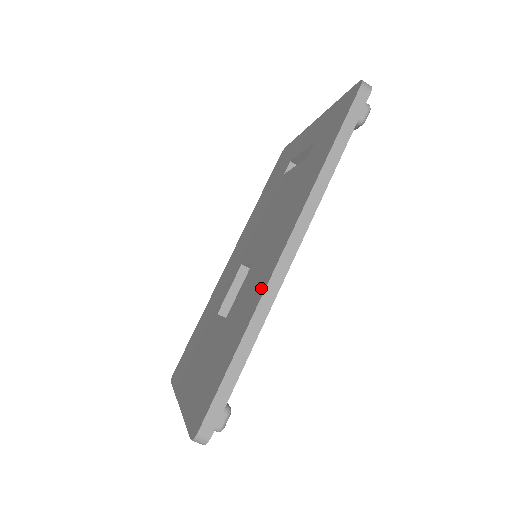
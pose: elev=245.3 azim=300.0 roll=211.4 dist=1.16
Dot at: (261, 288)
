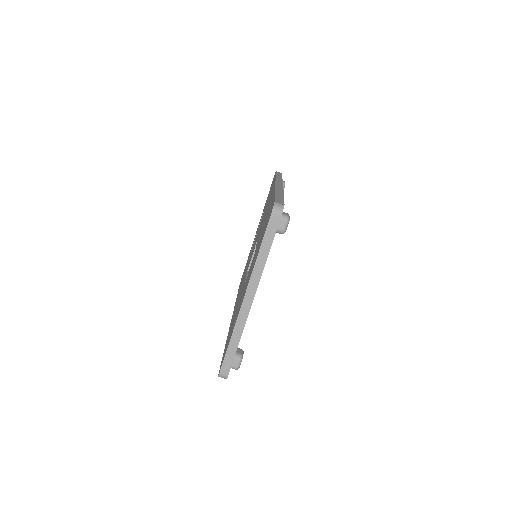
Dot at: (272, 194)
